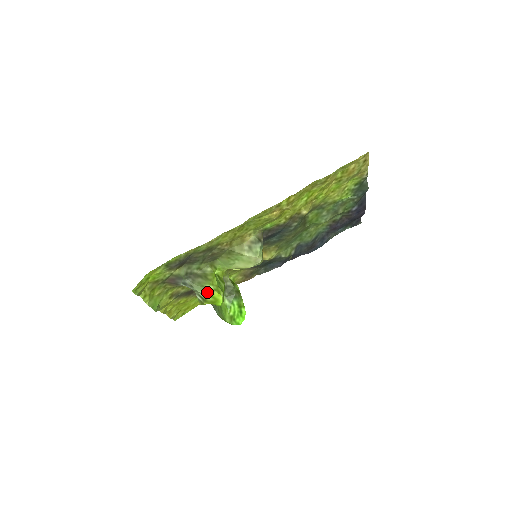
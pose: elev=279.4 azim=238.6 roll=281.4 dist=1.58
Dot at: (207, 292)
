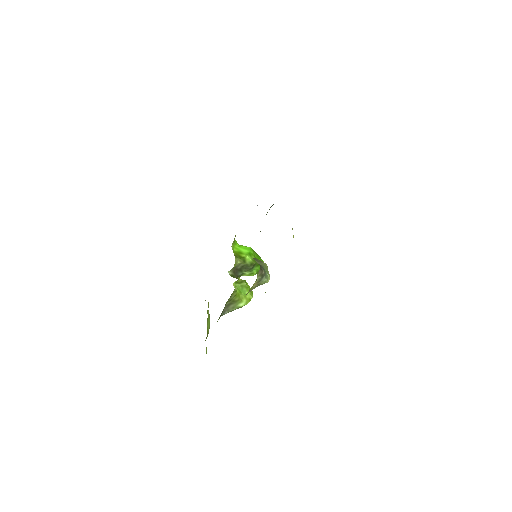
Dot at: occluded
